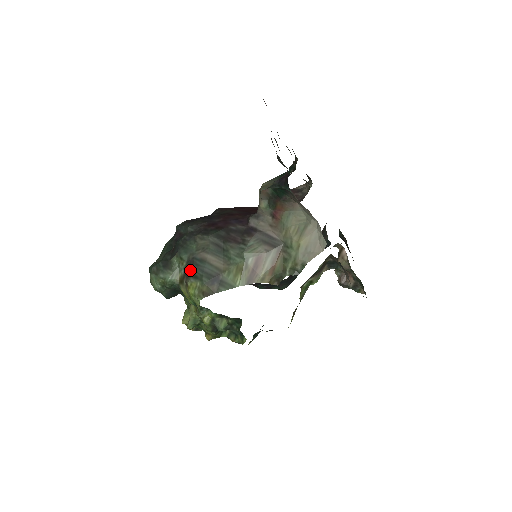
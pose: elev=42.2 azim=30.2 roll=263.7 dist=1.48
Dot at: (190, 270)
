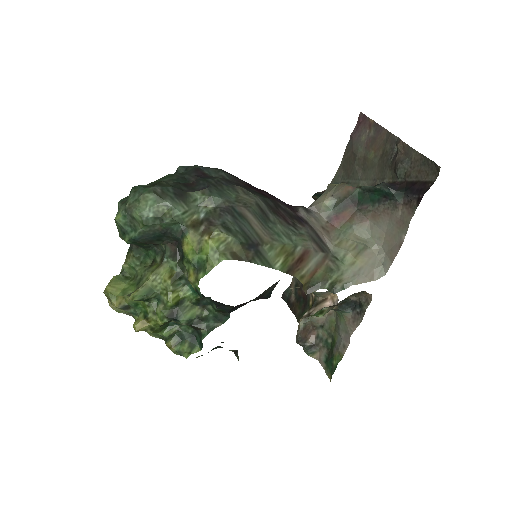
Dot at: (221, 217)
